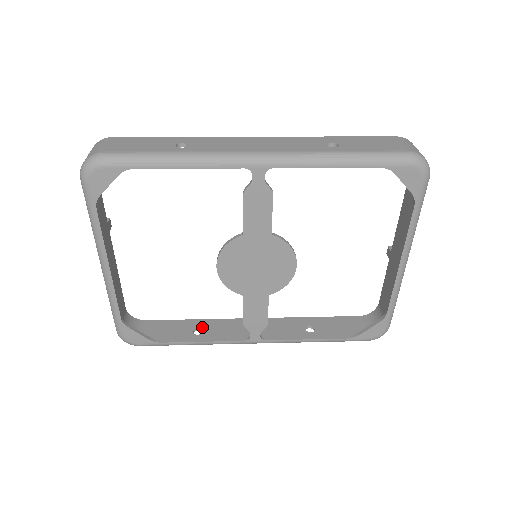
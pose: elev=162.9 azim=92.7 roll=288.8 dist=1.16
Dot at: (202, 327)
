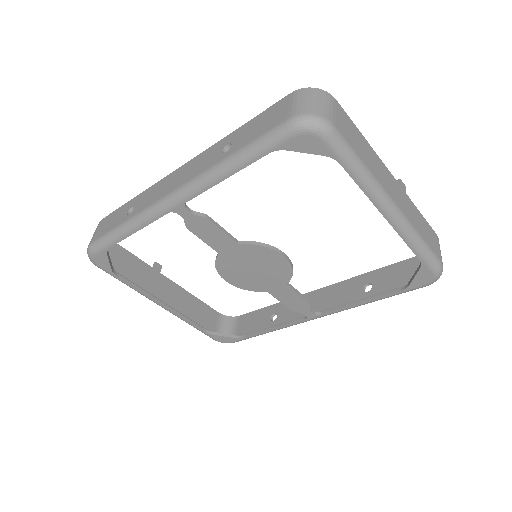
Dot at: (277, 312)
